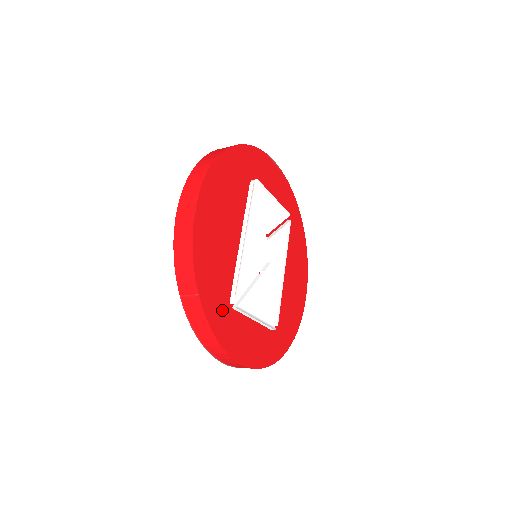
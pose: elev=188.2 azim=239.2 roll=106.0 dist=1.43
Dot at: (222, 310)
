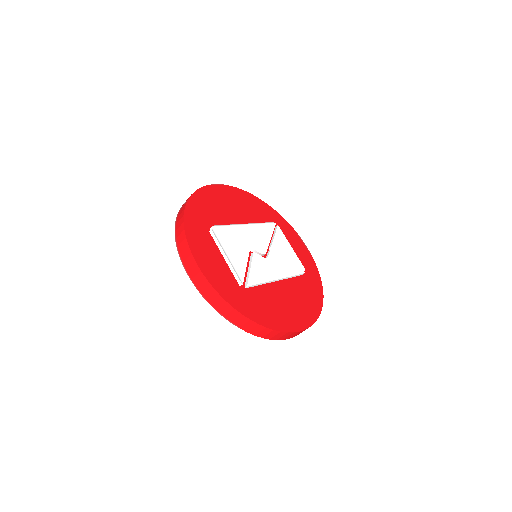
Dot at: (200, 222)
